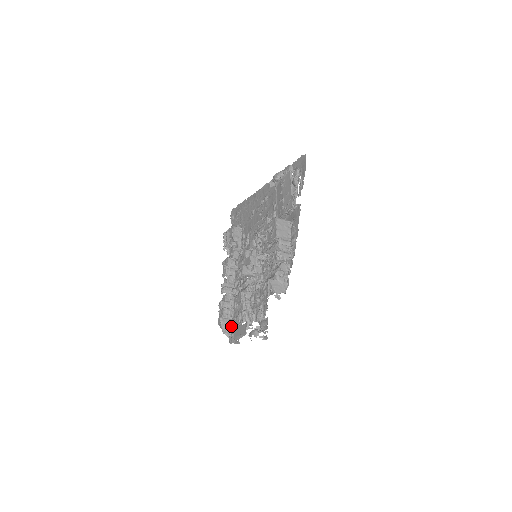
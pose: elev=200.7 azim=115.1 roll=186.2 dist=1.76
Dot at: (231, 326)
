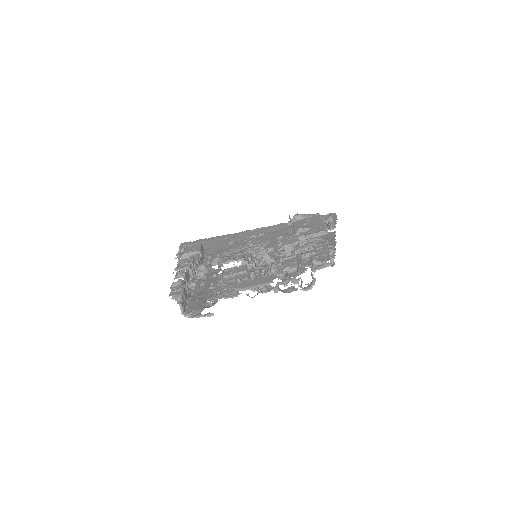
Dot at: (214, 290)
